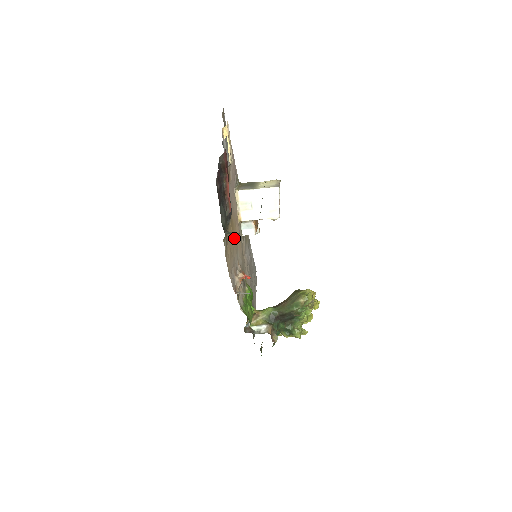
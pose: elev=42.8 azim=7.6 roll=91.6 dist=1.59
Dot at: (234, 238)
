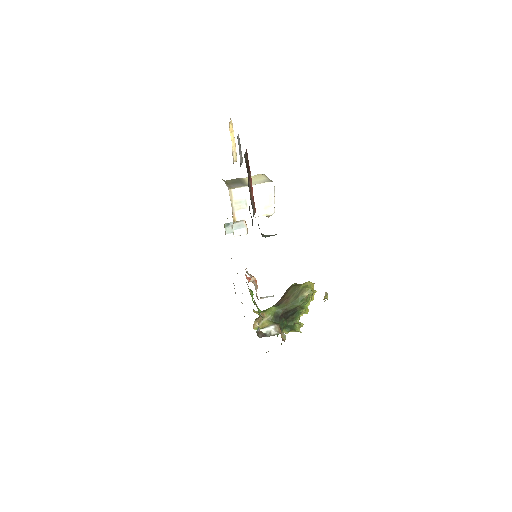
Dot at: occluded
